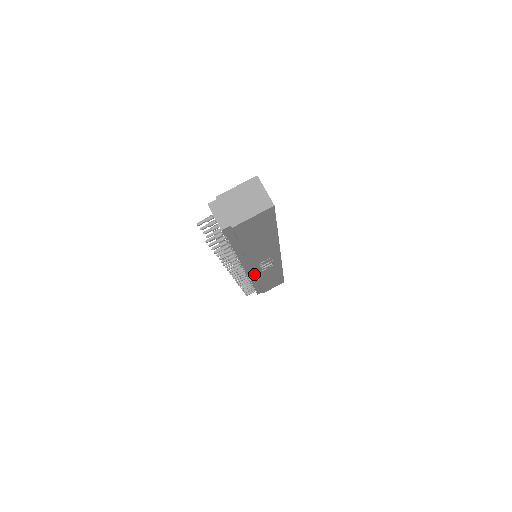
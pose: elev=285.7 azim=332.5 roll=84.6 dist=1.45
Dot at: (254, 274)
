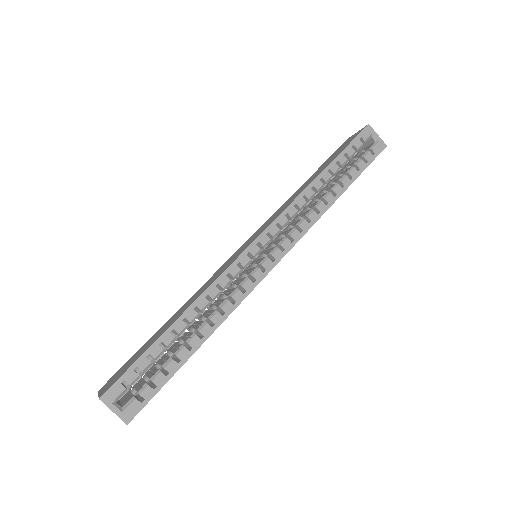
Dot at: occluded
